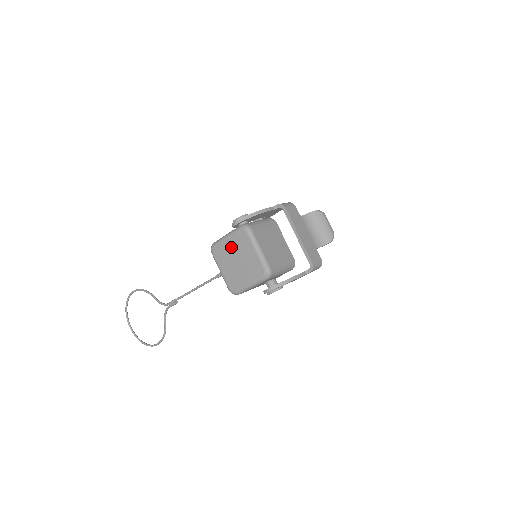
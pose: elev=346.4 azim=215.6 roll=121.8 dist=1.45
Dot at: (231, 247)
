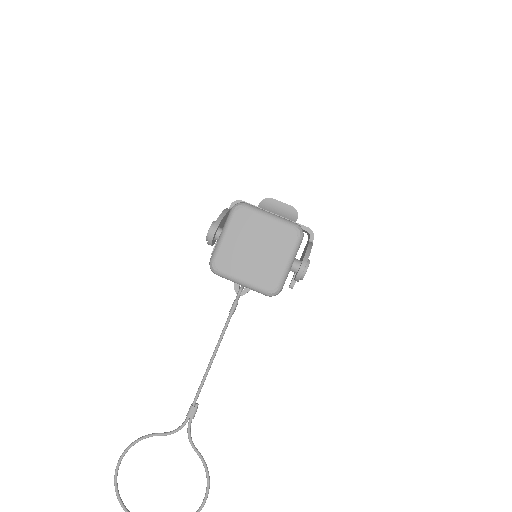
Dot at: (237, 241)
